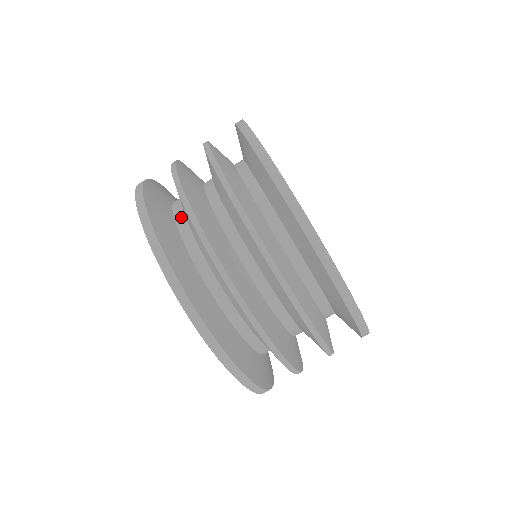
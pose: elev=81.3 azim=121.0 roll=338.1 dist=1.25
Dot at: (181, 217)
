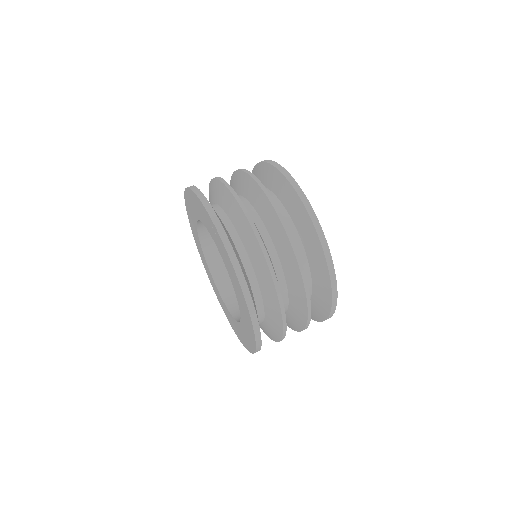
Dot at: (218, 208)
